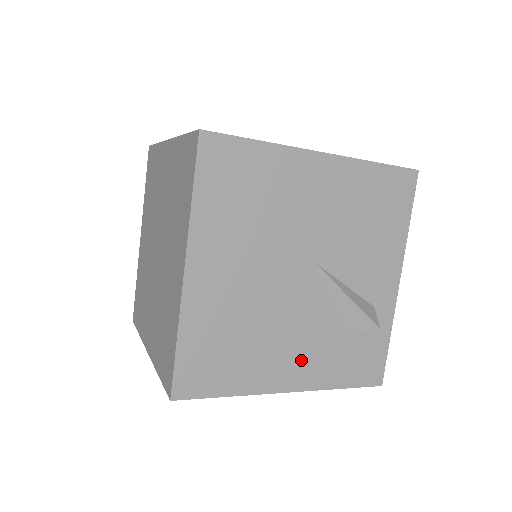
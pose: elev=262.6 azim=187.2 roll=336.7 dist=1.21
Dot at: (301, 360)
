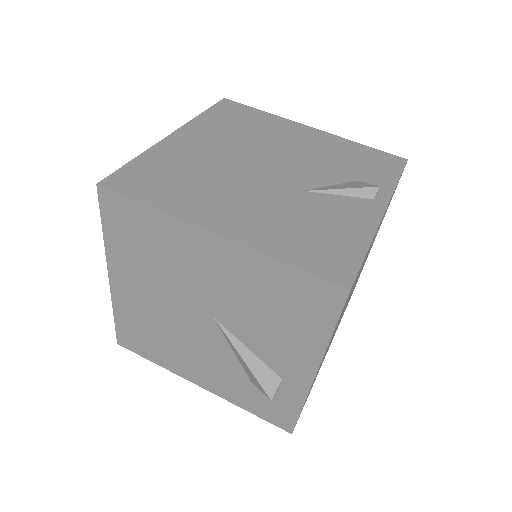
Dot at: (209, 375)
